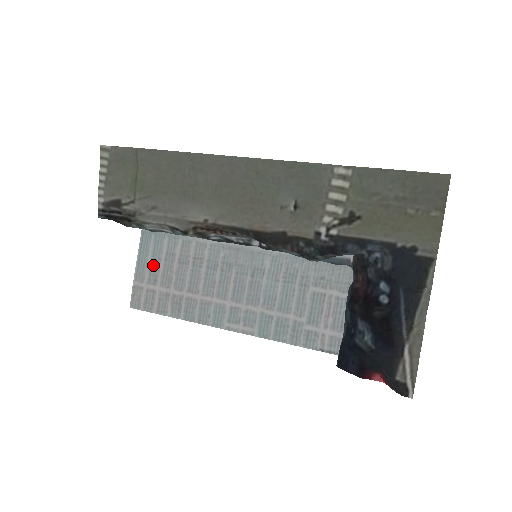
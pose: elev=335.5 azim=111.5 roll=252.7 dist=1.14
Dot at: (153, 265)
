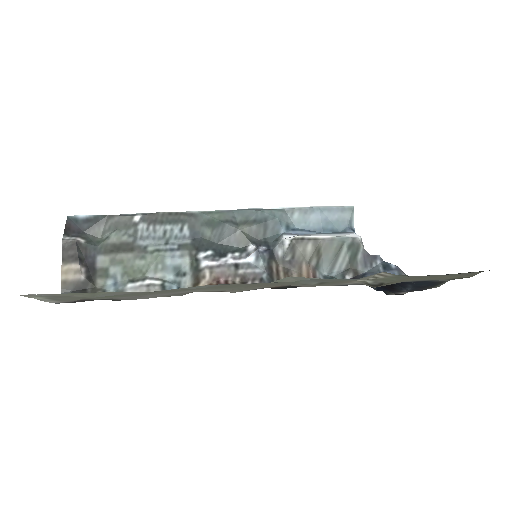
Dot at: occluded
